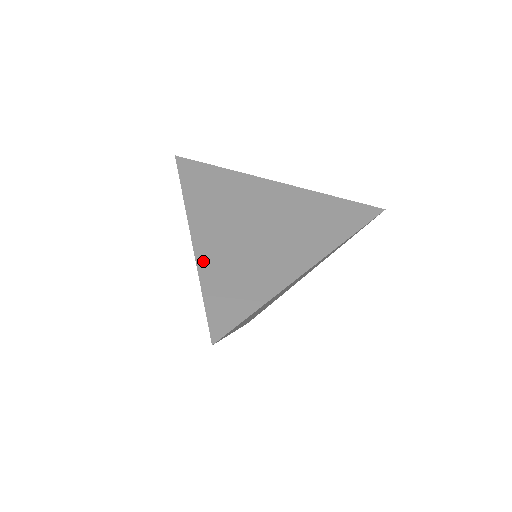
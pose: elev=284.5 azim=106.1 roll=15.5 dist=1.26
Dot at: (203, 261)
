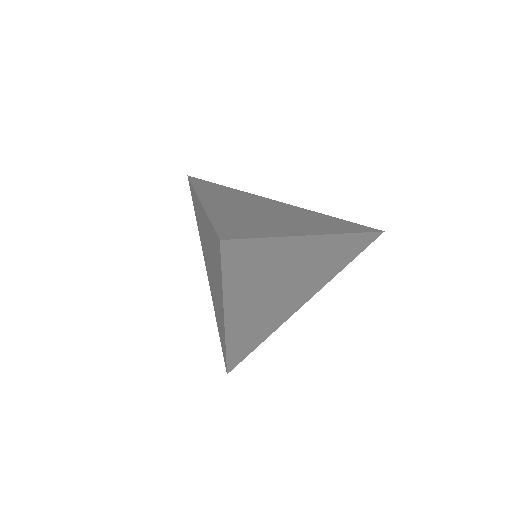
Dot at: (212, 210)
